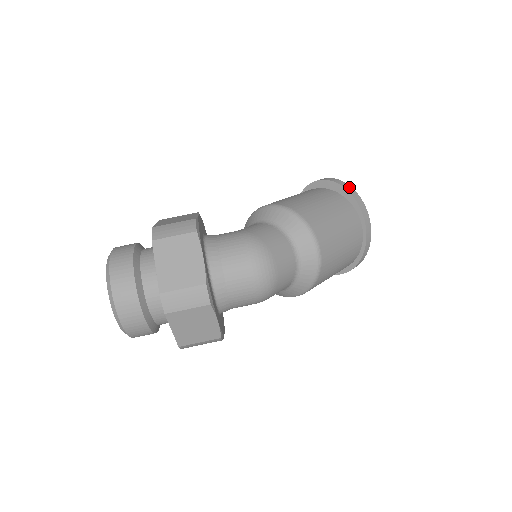
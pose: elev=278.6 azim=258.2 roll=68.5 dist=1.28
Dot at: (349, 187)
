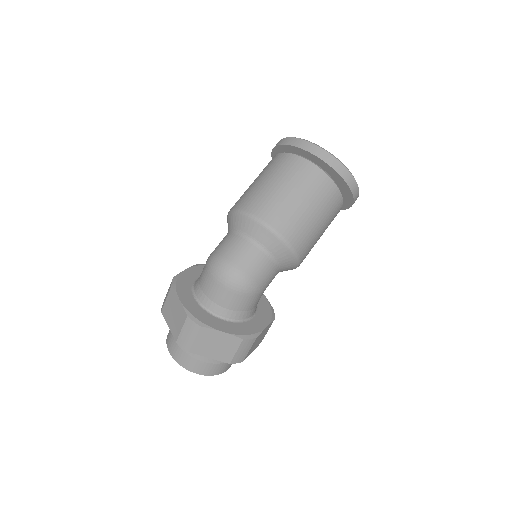
Dot at: (284, 140)
